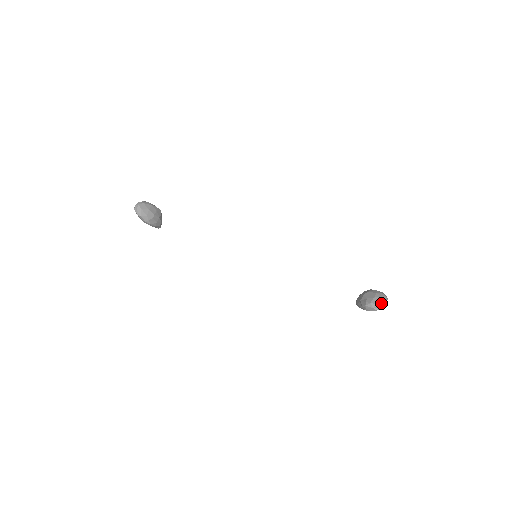
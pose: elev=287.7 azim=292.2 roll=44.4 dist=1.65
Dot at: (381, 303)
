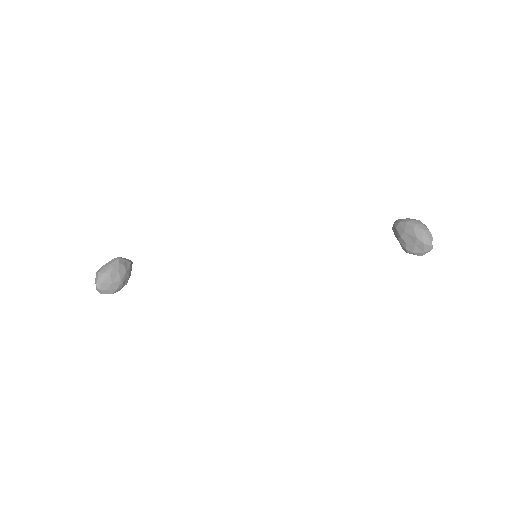
Dot at: (426, 251)
